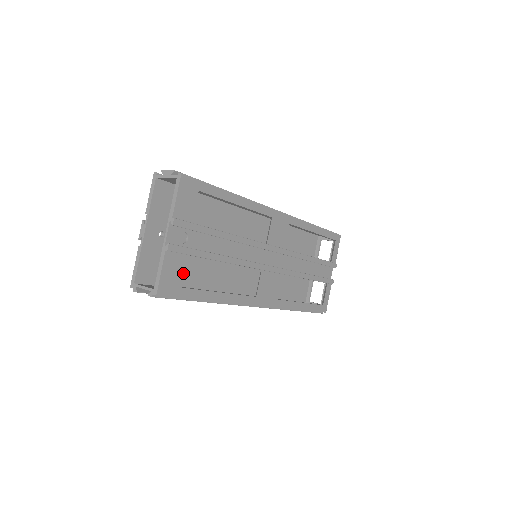
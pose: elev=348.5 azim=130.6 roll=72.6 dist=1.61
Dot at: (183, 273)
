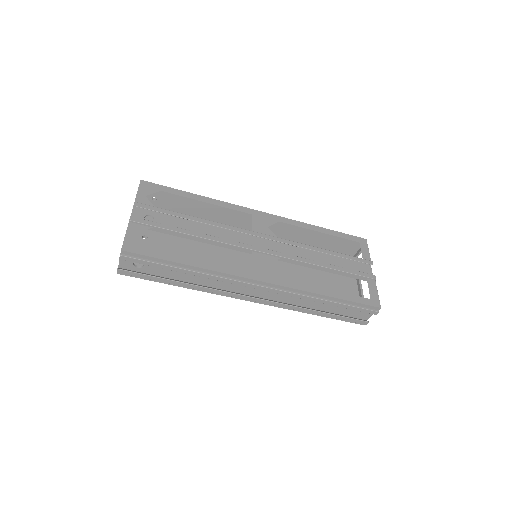
Dot at: occluded
